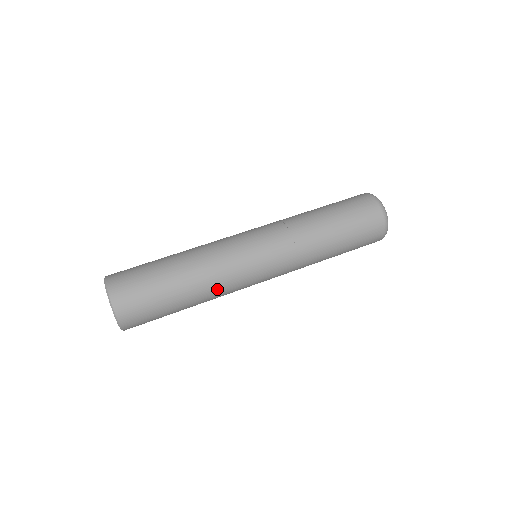
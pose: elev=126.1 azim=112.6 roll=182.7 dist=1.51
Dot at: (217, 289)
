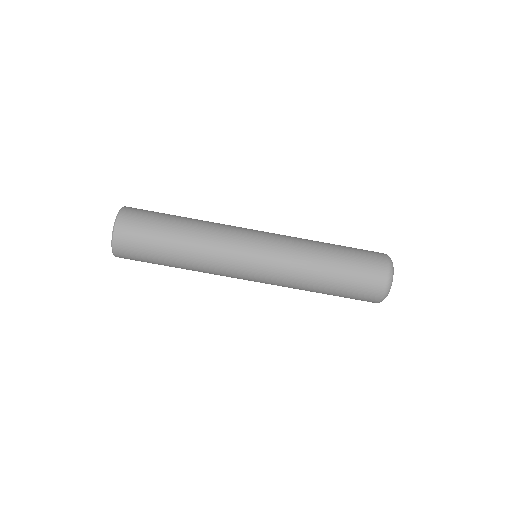
Dot at: (205, 260)
